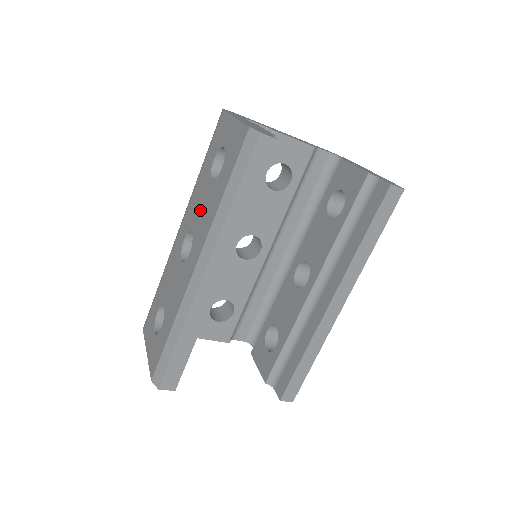
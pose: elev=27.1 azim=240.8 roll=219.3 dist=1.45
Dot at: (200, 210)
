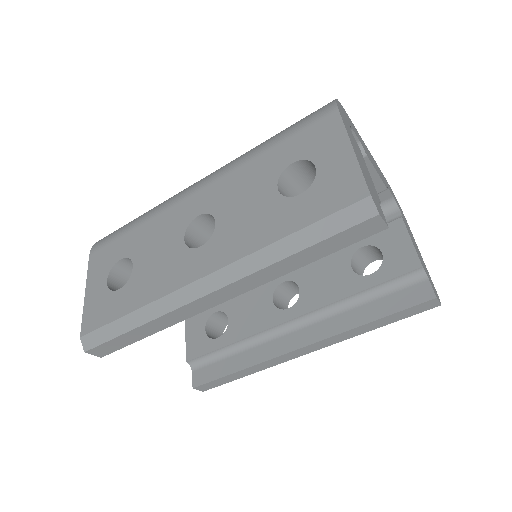
Dot at: (241, 208)
